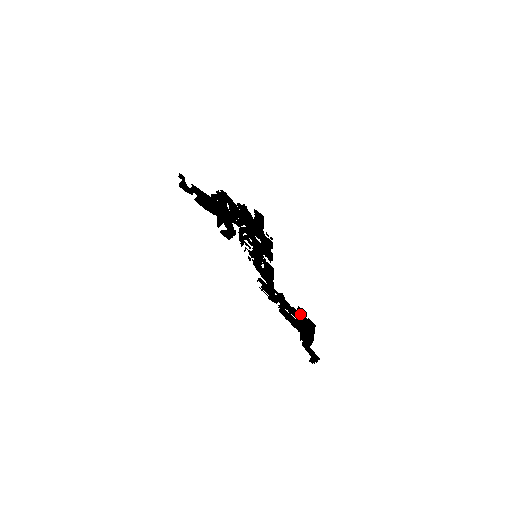
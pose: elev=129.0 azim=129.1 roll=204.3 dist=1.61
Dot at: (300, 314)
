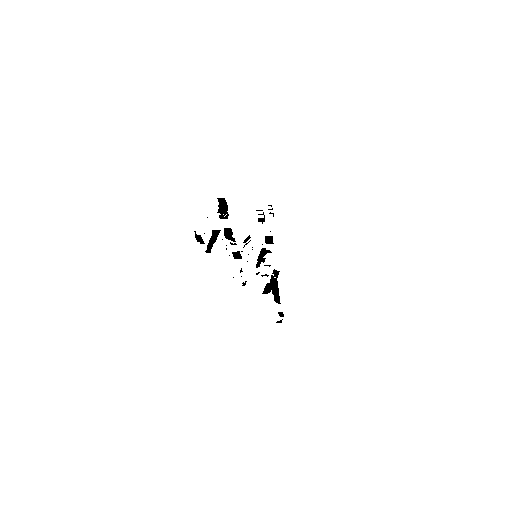
Dot at: occluded
